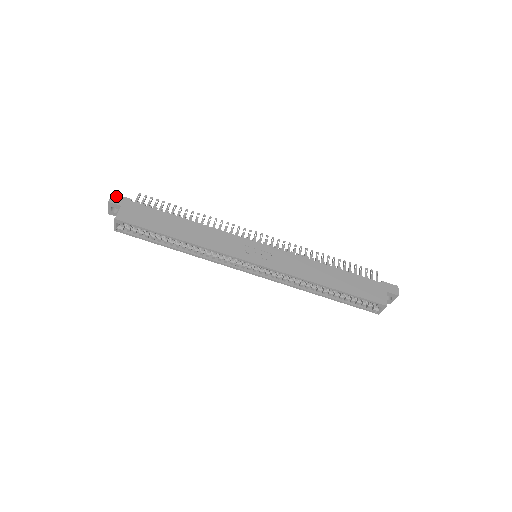
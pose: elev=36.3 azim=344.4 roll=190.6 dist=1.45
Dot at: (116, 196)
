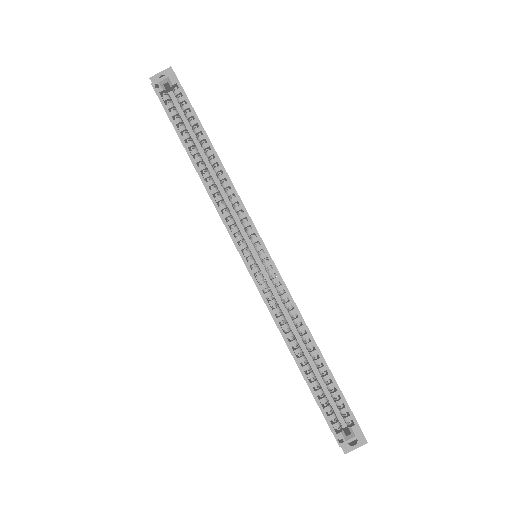
Dot at: occluded
